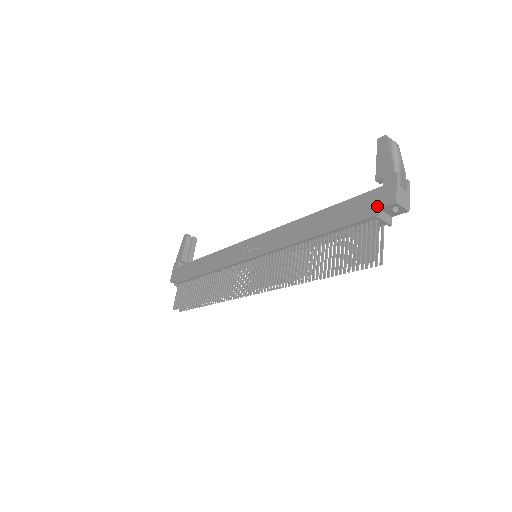
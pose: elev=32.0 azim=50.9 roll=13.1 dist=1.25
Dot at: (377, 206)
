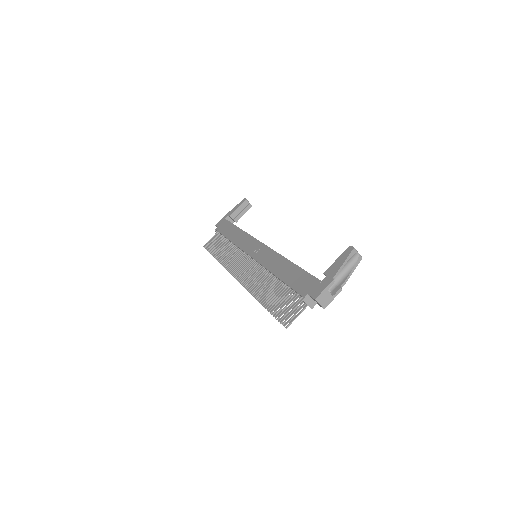
Dot at: (309, 291)
